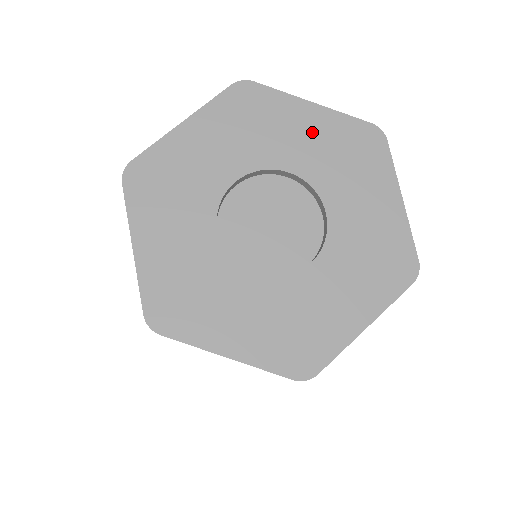
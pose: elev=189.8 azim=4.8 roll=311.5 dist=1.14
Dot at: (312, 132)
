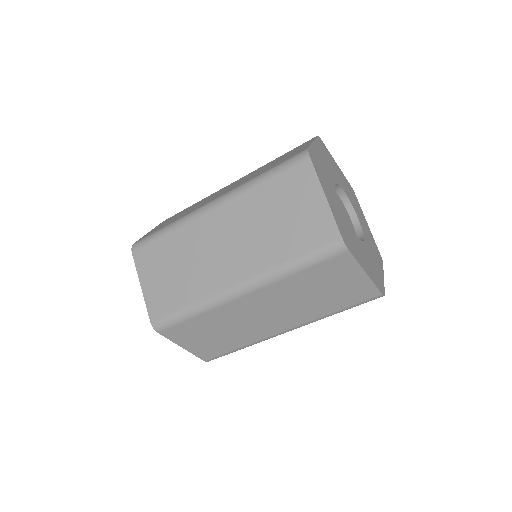
Dot at: (342, 177)
